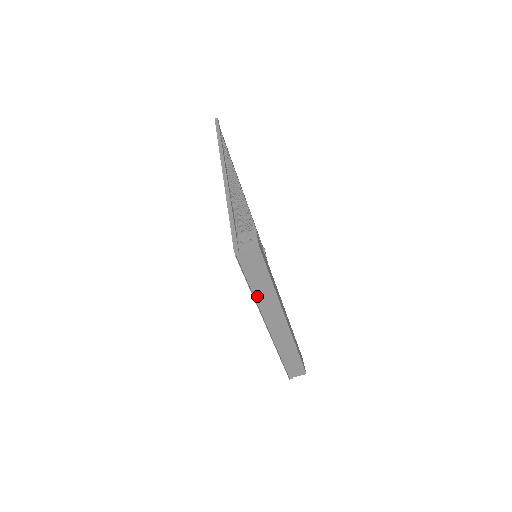
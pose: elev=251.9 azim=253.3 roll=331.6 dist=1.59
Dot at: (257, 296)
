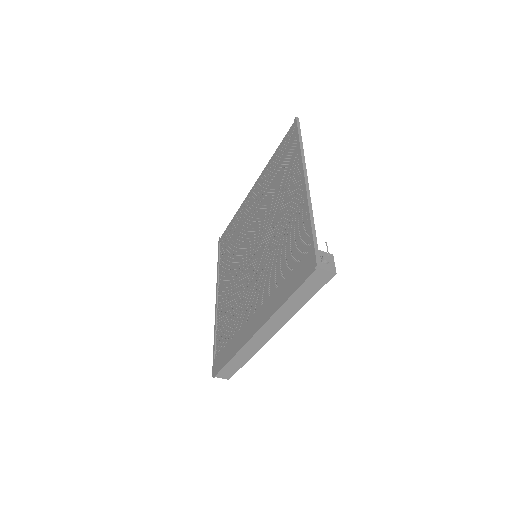
Dot at: (283, 305)
